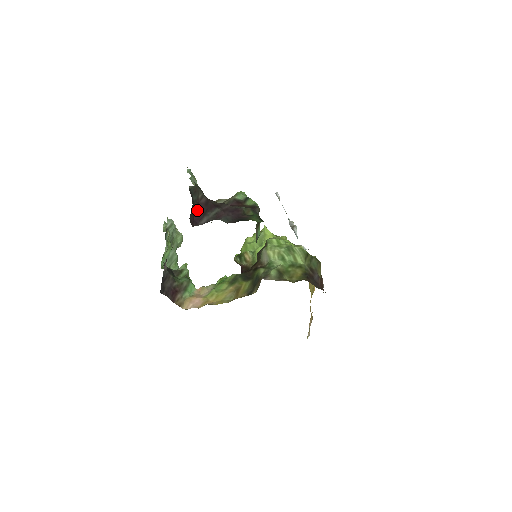
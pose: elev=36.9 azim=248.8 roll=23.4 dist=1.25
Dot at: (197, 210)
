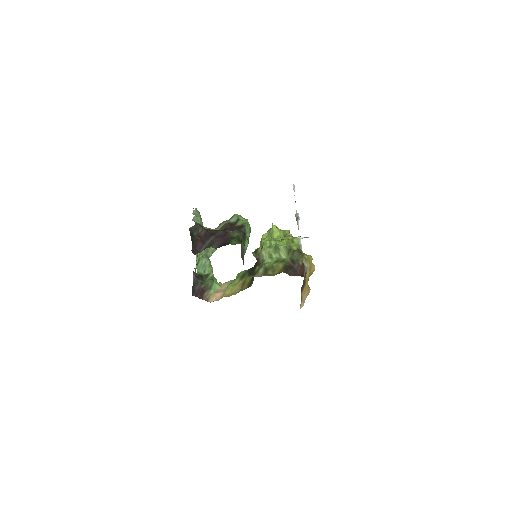
Dot at: (198, 242)
